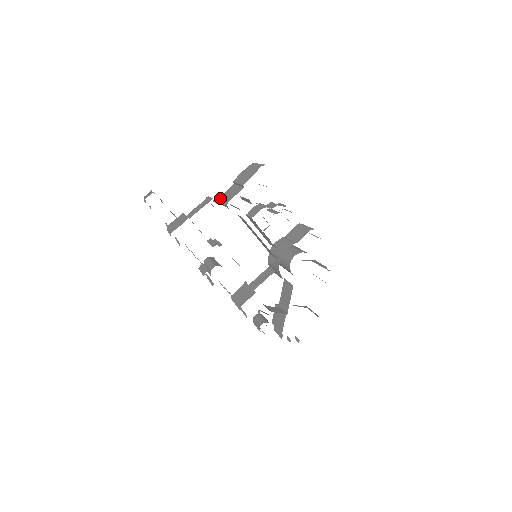
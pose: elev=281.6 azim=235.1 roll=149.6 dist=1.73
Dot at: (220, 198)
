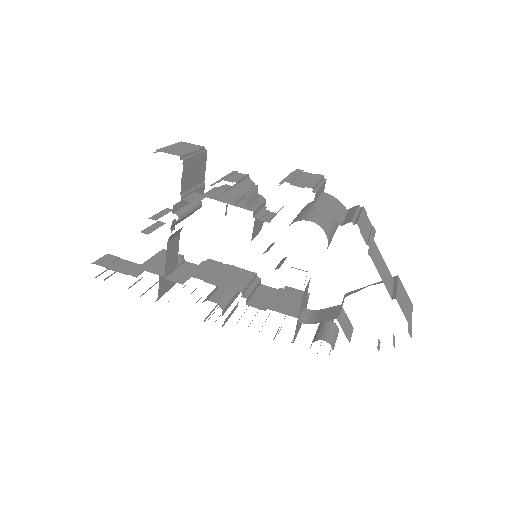
Dot at: occluded
